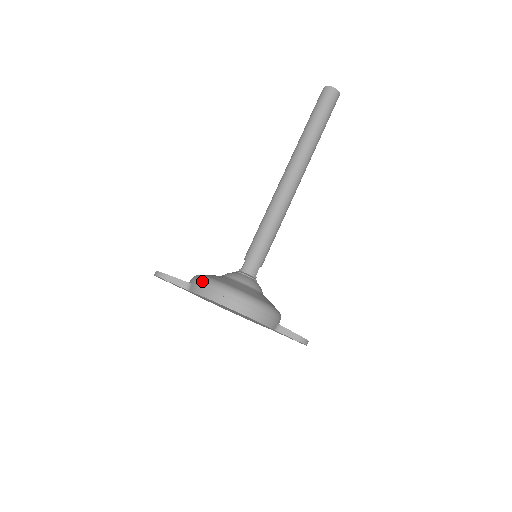
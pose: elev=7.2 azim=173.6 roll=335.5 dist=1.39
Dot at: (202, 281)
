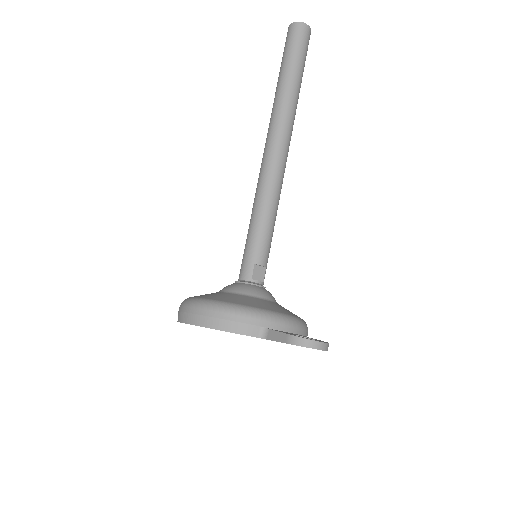
Dot at: occluded
